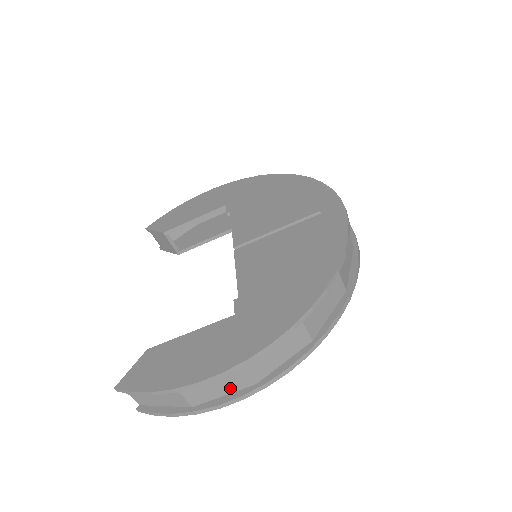
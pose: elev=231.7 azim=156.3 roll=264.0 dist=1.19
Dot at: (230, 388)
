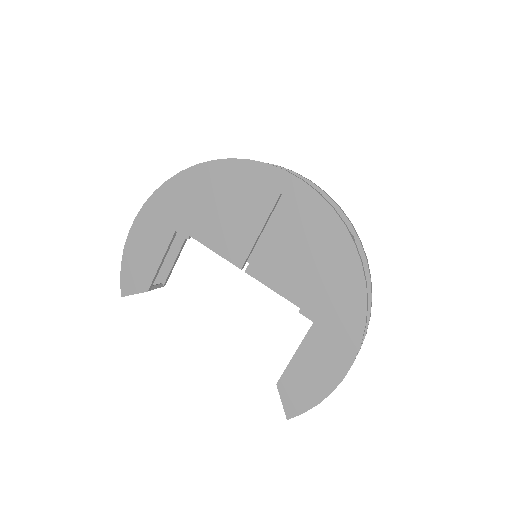
Dot at: occluded
